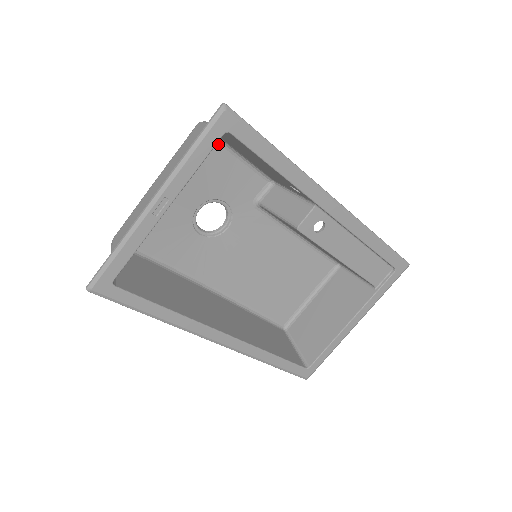
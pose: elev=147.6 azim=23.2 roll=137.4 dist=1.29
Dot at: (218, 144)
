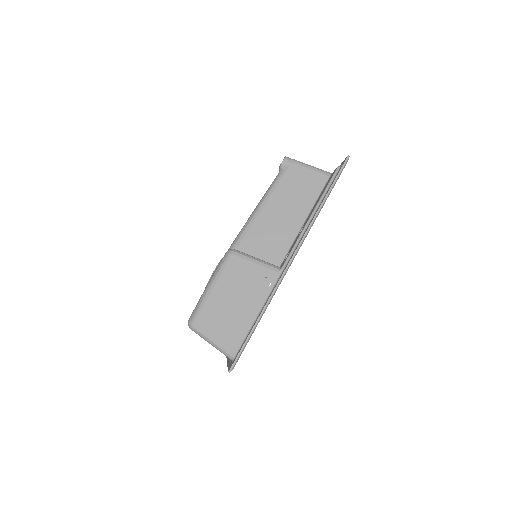
Dot at: occluded
